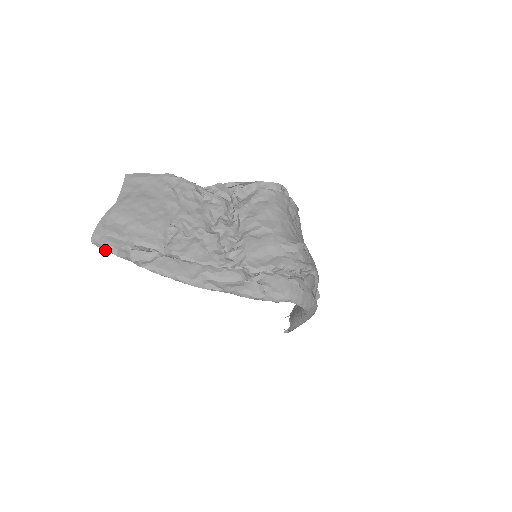
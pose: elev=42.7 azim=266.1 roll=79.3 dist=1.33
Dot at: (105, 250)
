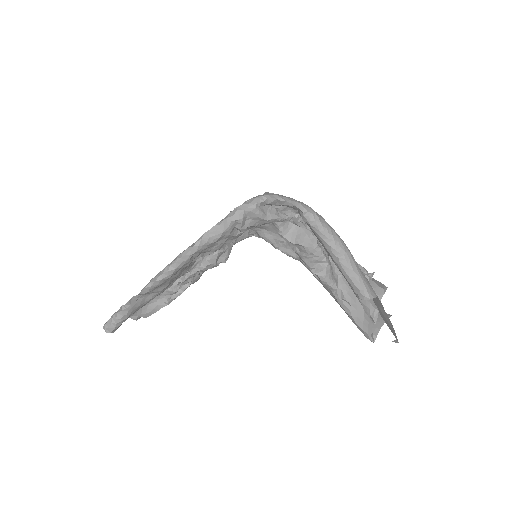
Dot at: (114, 321)
